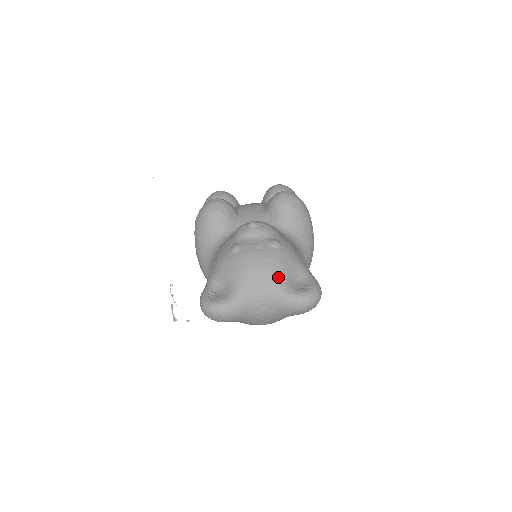
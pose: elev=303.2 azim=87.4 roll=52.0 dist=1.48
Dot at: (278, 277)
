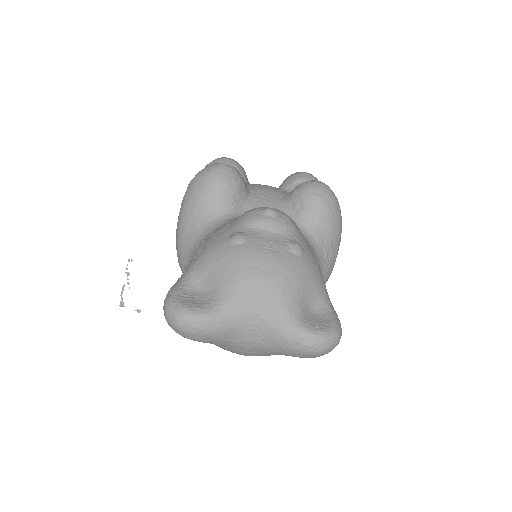
Dot at: (289, 297)
